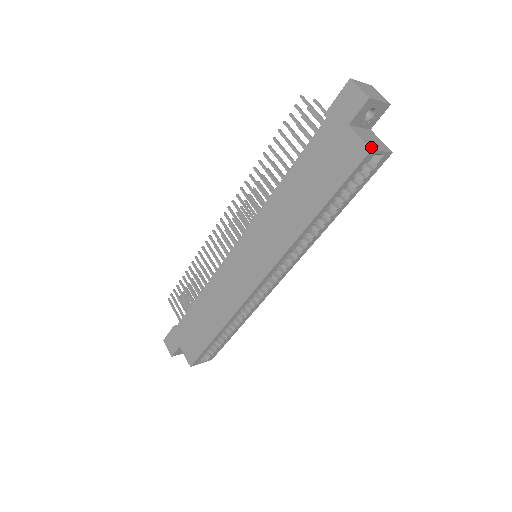
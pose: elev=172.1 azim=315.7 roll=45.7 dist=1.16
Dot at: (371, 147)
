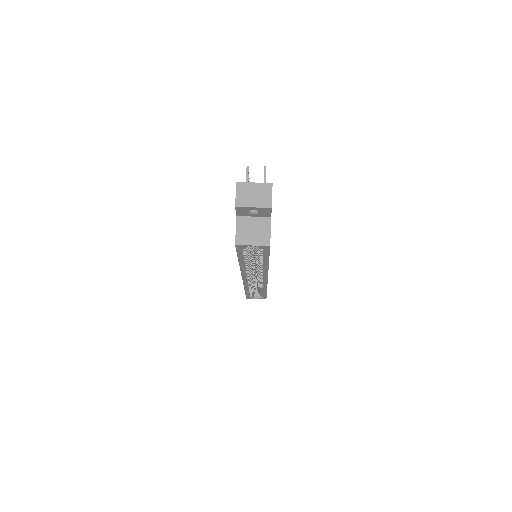
Dot at: (239, 241)
